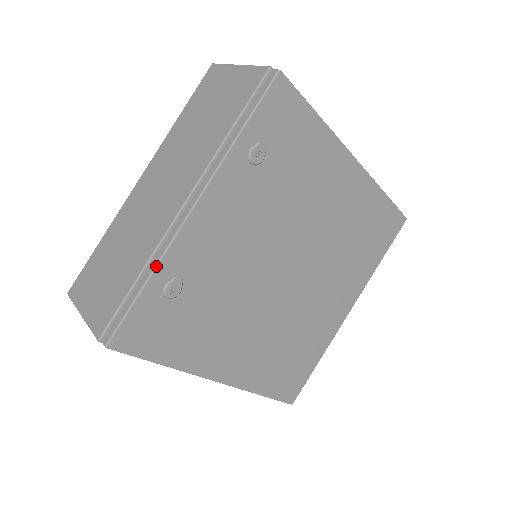
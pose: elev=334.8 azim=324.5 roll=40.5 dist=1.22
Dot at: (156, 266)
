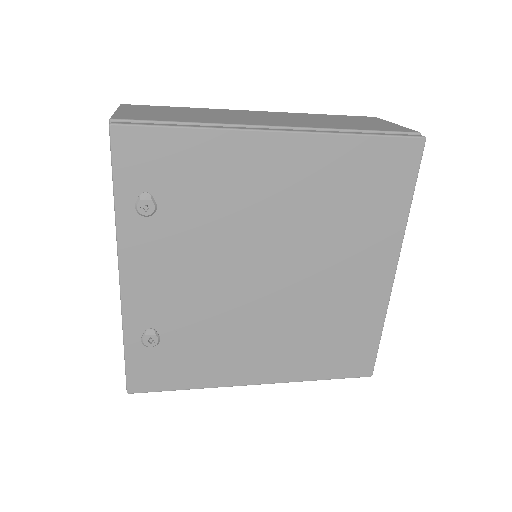
Dot at: (123, 330)
